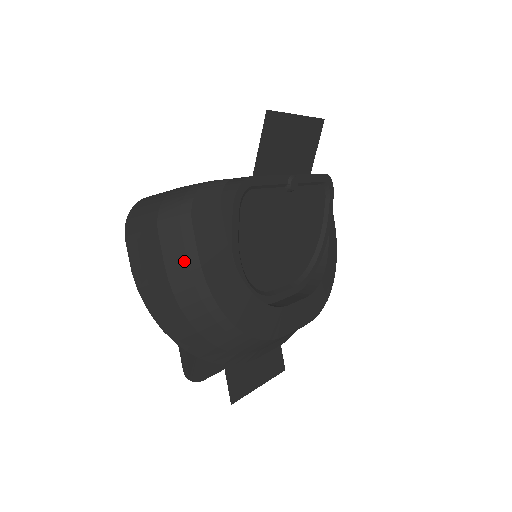
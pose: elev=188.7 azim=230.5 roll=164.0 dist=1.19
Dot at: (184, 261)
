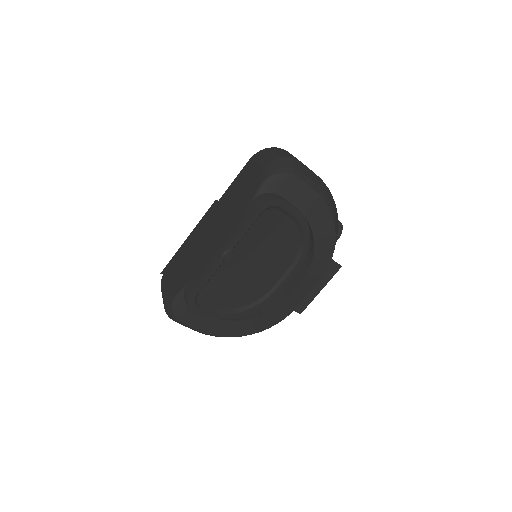
Dot at: (197, 331)
